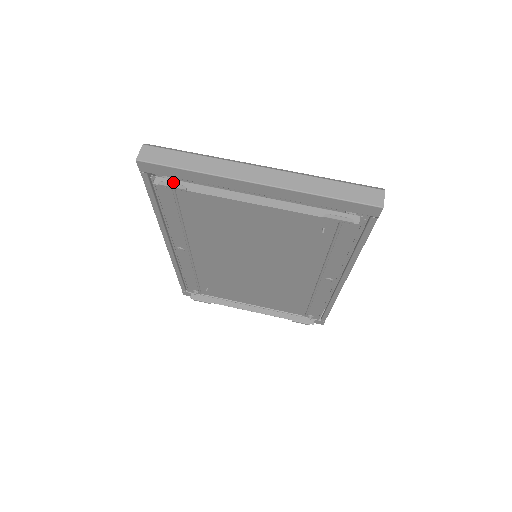
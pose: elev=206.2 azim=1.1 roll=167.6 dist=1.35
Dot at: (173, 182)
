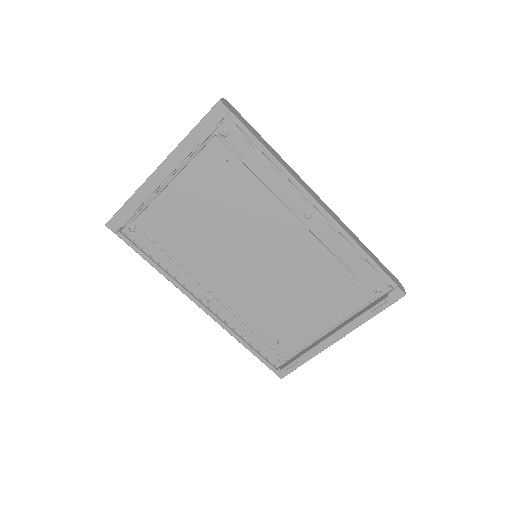
Dot at: (130, 220)
